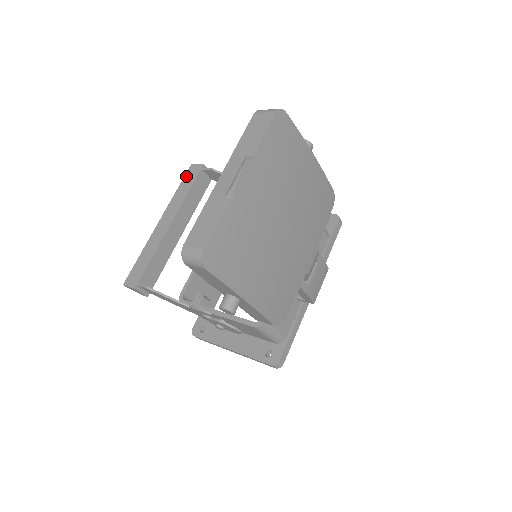
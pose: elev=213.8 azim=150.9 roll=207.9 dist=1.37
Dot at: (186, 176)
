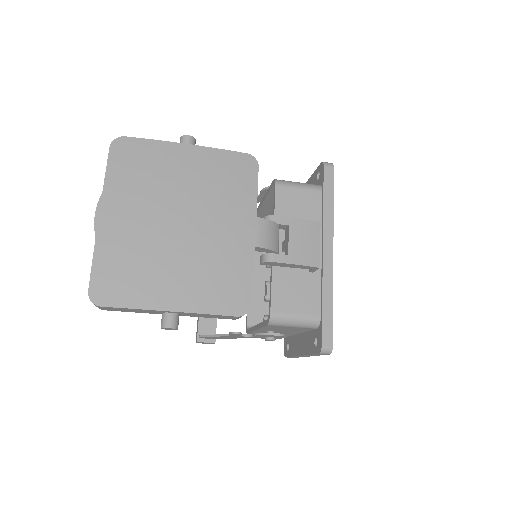
Dot at: occluded
